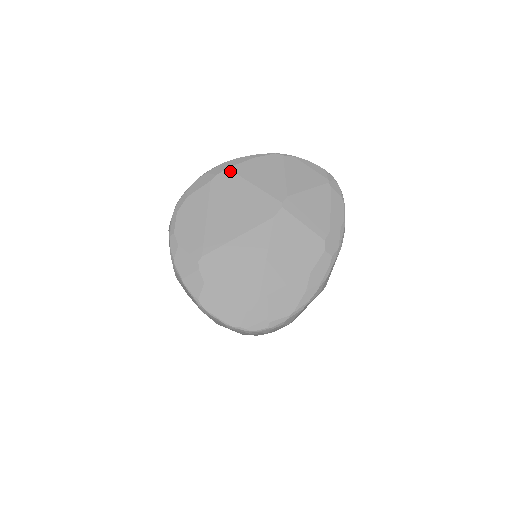
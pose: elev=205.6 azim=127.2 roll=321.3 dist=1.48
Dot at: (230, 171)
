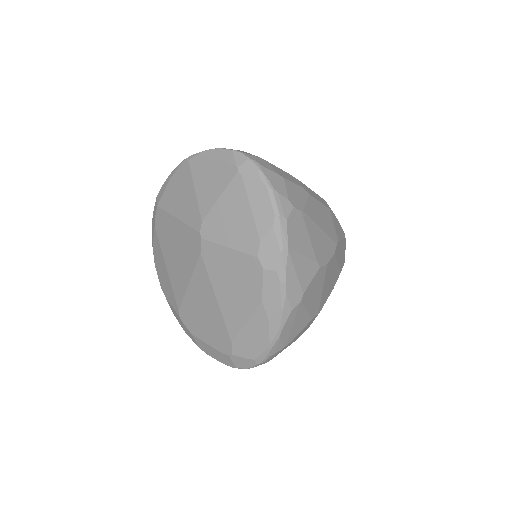
Dot at: (159, 209)
